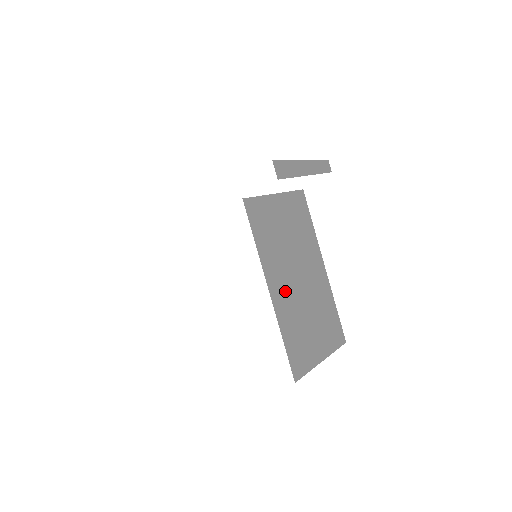
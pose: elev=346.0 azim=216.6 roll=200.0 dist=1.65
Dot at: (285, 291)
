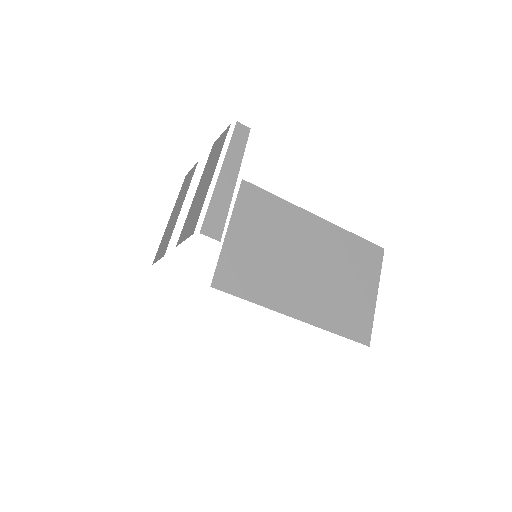
Dot at: (307, 297)
